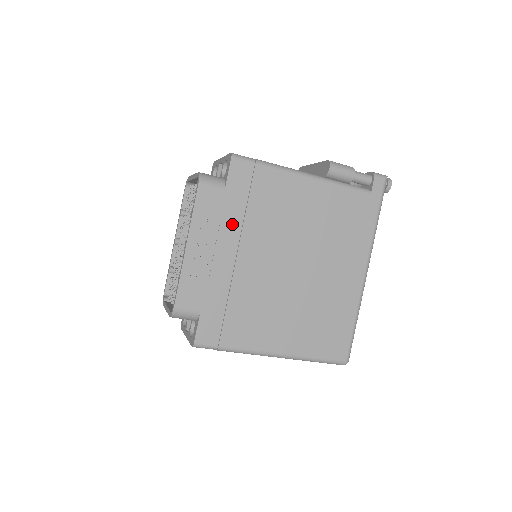
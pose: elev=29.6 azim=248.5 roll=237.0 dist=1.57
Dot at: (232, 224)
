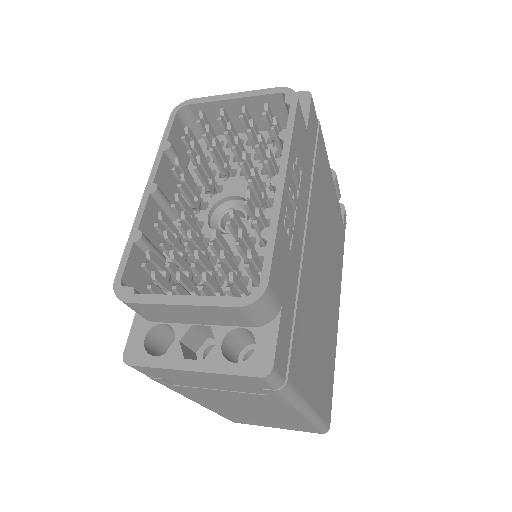
Dot at: (306, 183)
